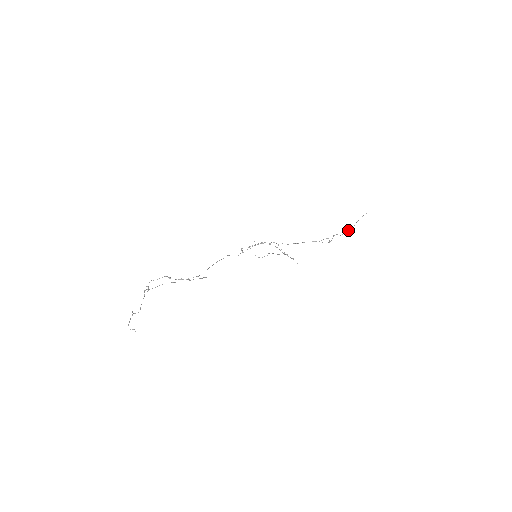
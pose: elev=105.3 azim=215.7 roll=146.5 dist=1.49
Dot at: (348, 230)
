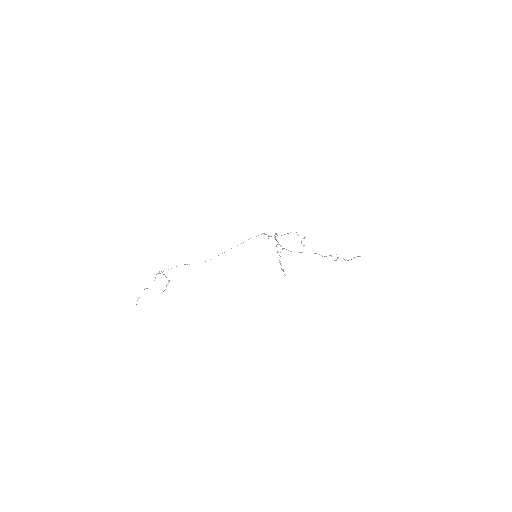
Dot at: (348, 260)
